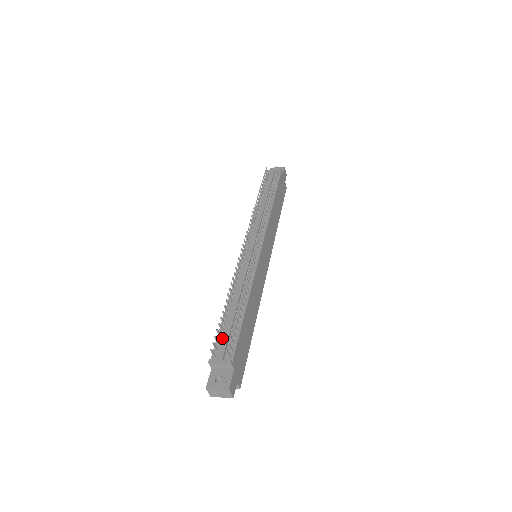
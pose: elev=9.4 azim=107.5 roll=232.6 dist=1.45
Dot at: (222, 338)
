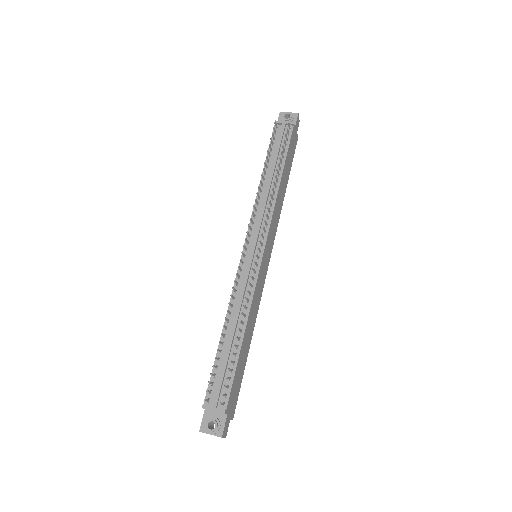
Dot at: (216, 377)
